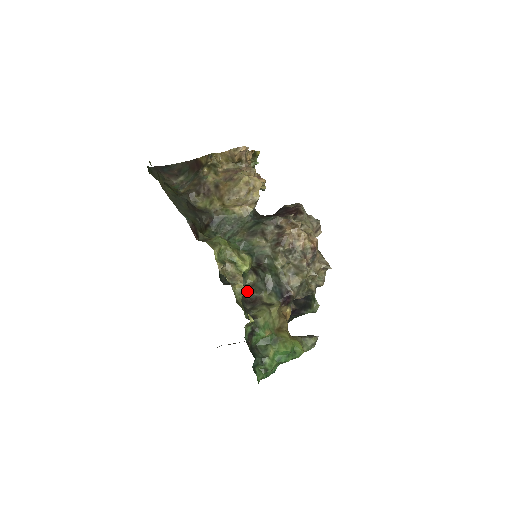
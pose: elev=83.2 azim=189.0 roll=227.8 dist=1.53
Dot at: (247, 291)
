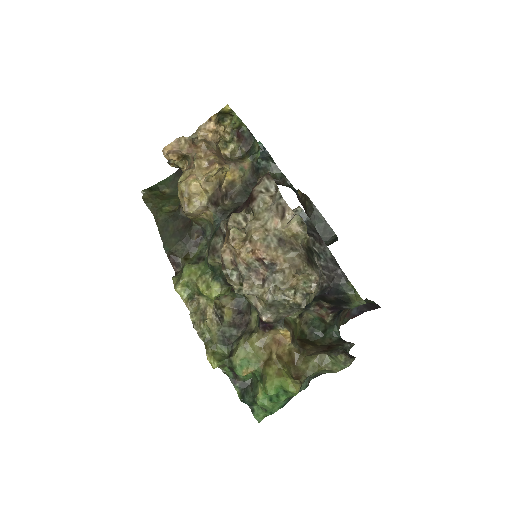
Dot at: (250, 306)
